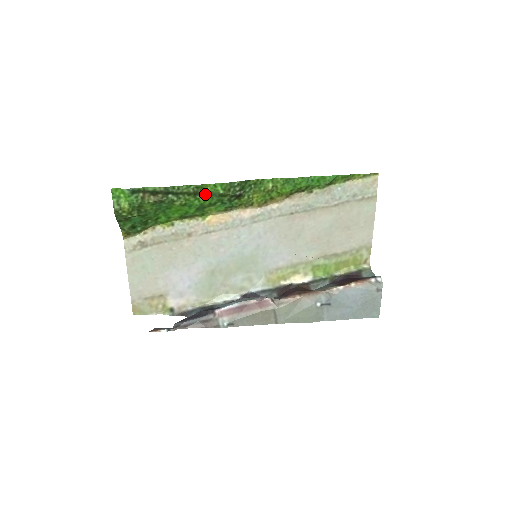
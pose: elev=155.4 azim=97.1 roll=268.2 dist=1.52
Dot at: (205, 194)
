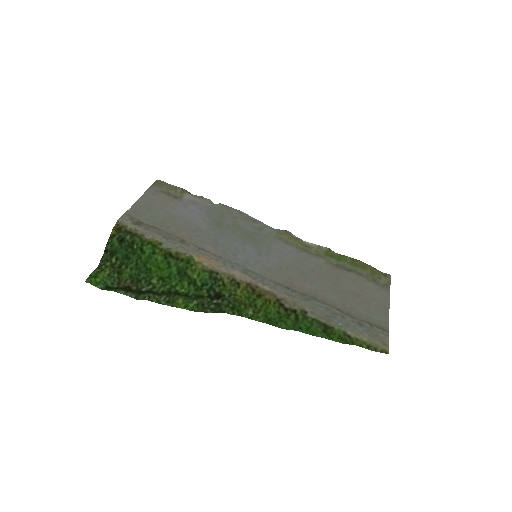
Dot at: (179, 294)
